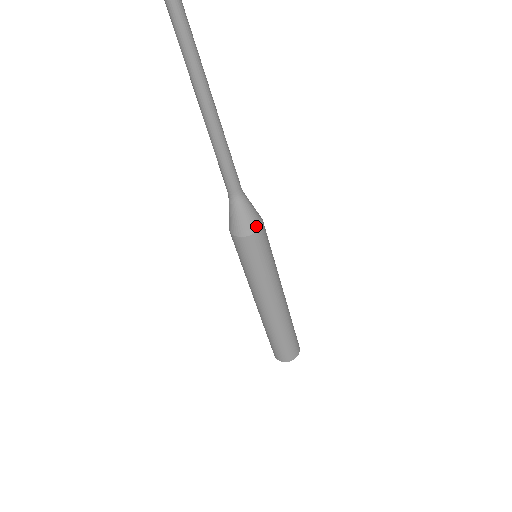
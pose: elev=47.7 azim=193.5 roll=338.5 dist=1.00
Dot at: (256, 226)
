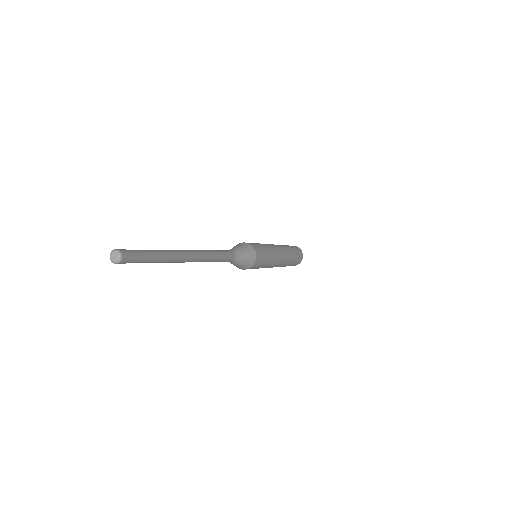
Dot at: (244, 268)
